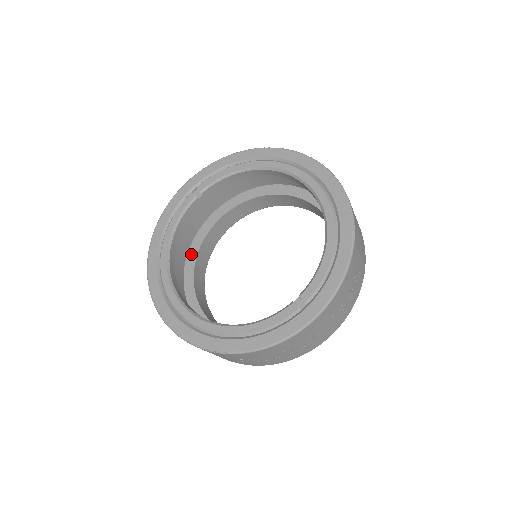
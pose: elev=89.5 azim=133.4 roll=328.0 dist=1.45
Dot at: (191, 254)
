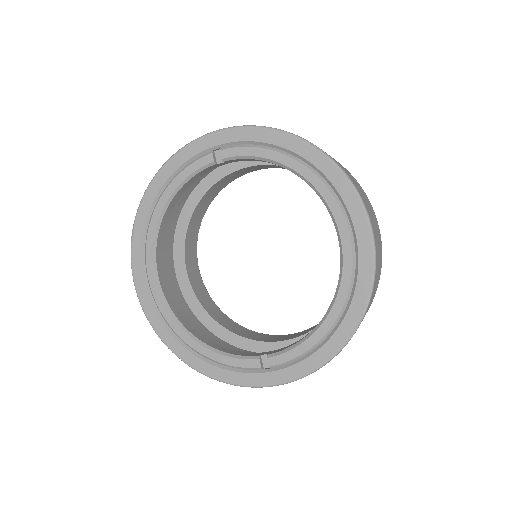
Dot at: (196, 193)
